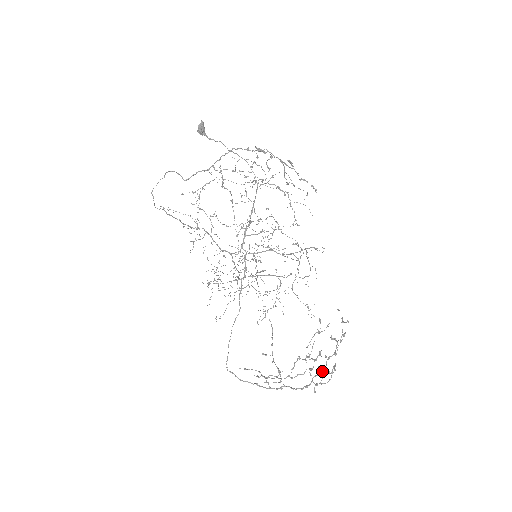
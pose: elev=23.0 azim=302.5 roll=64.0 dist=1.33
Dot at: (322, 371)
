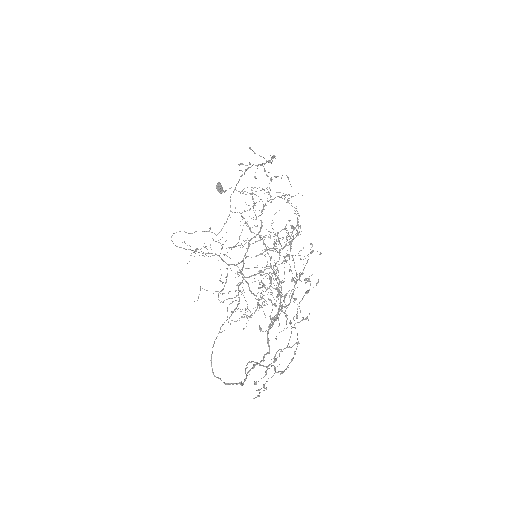
Dot at: (268, 299)
